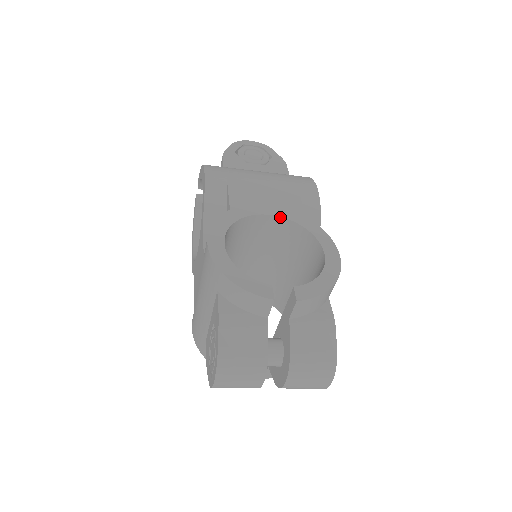
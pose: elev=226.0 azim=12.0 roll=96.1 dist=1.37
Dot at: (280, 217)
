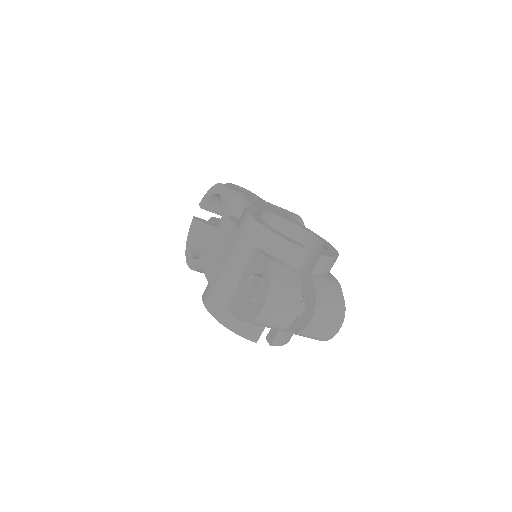
Dot at: (286, 219)
